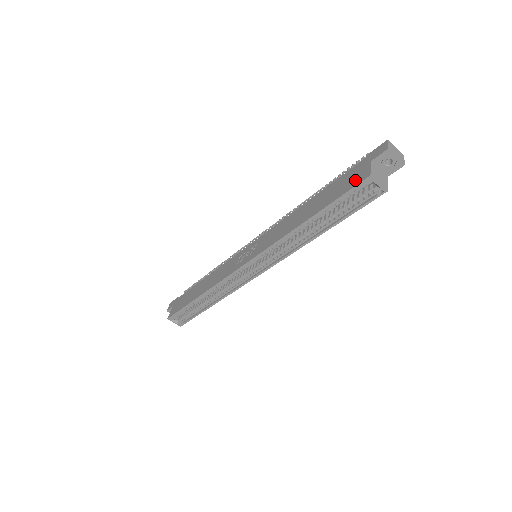
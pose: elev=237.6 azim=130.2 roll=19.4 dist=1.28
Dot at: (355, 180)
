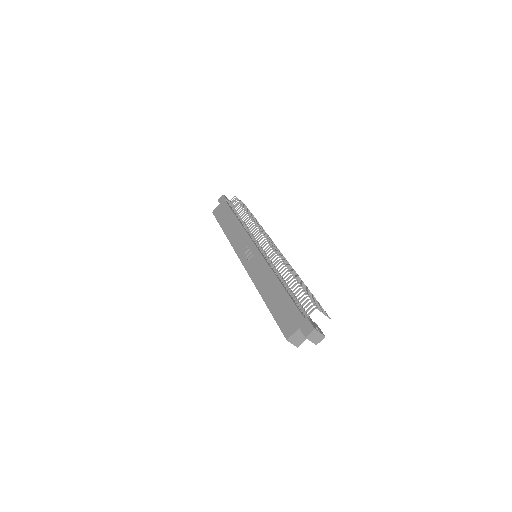
Dot at: (286, 326)
